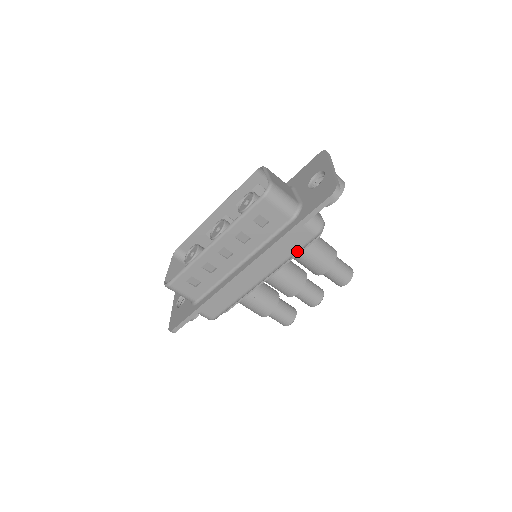
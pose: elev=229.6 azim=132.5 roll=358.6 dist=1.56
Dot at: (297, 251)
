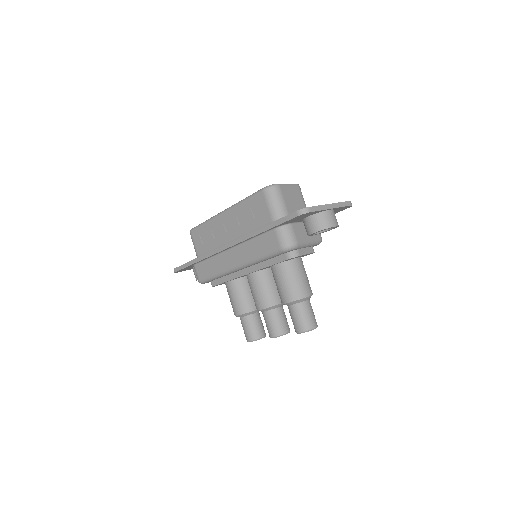
Dot at: (265, 255)
